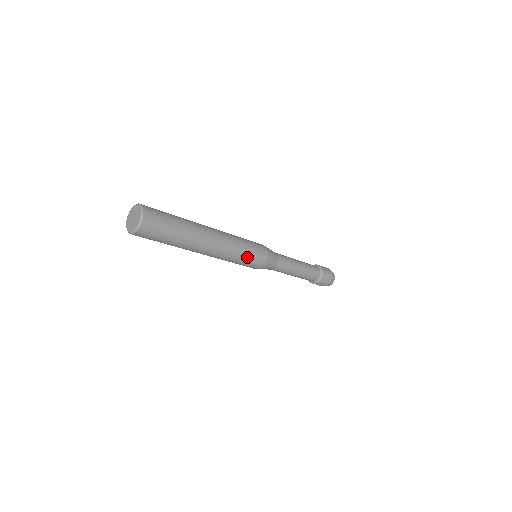
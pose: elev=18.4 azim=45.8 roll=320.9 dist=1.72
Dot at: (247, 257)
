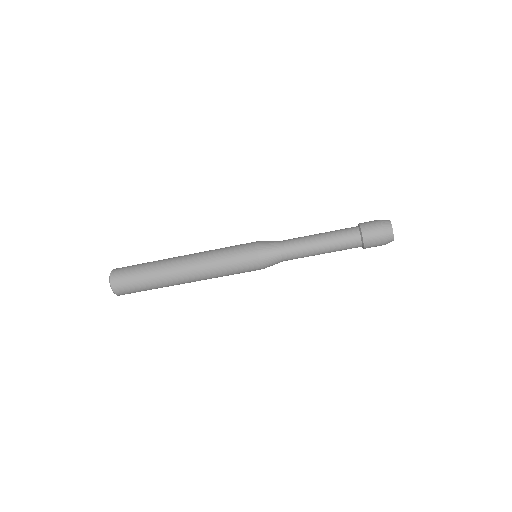
Dot at: (230, 252)
